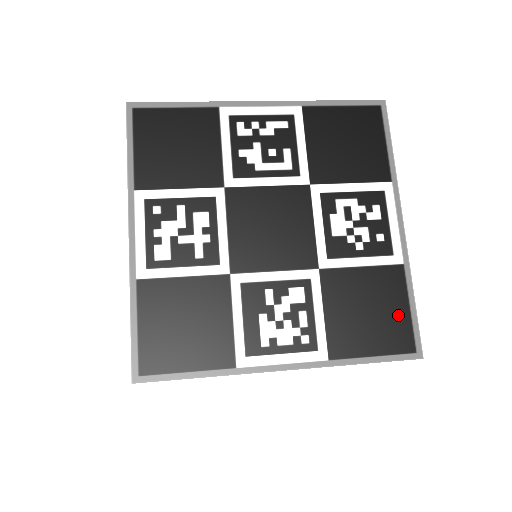
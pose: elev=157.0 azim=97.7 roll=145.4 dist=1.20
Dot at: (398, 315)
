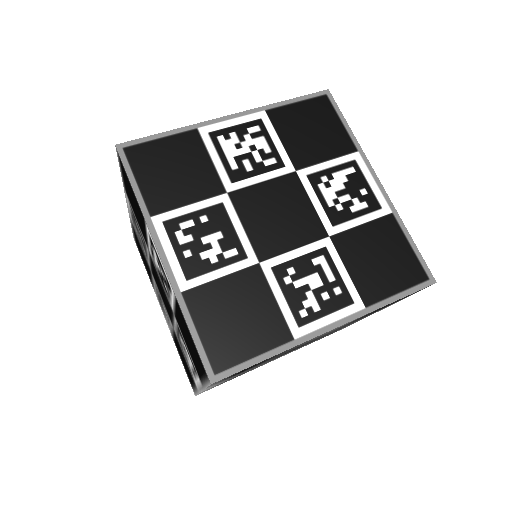
Dot at: occluded
